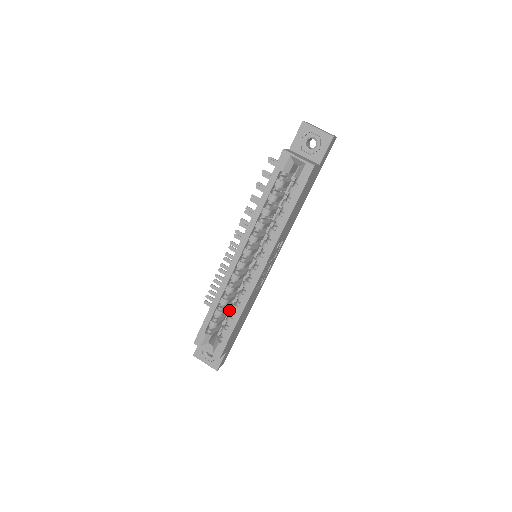
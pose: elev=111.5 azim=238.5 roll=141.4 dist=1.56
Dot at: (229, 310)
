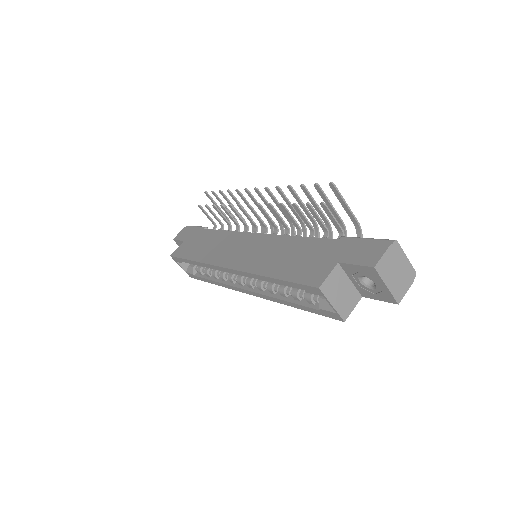
Dot at: occluded
